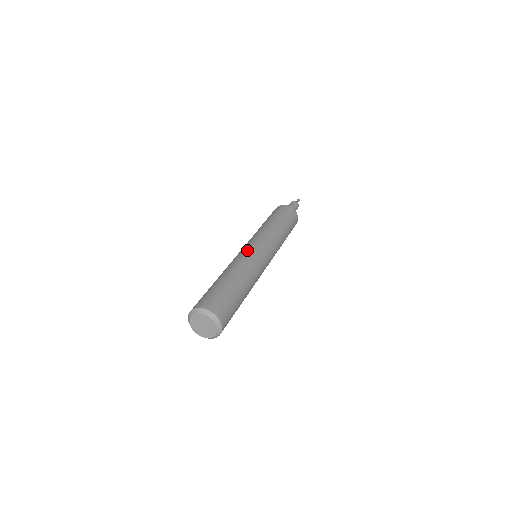
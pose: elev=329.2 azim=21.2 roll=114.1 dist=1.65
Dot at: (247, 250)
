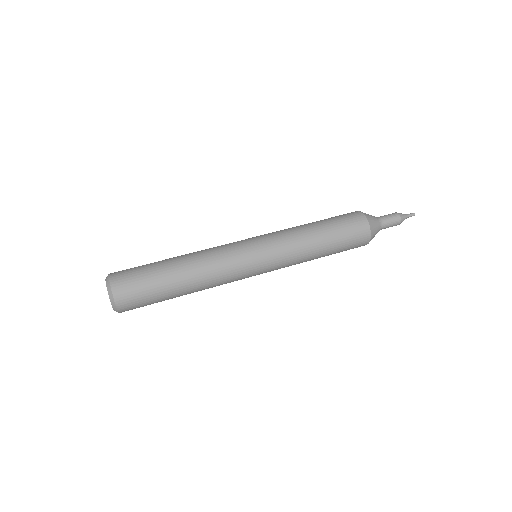
Dot at: (234, 245)
